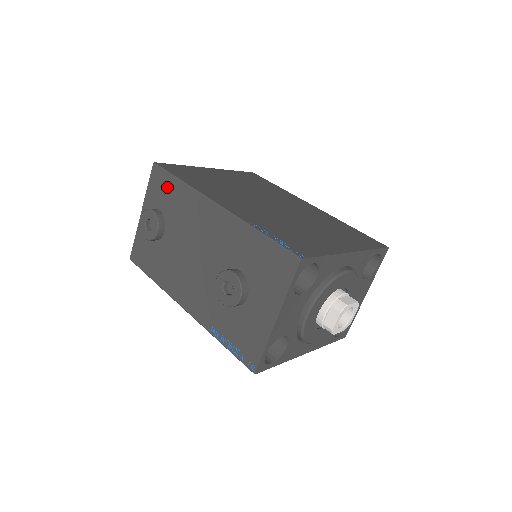
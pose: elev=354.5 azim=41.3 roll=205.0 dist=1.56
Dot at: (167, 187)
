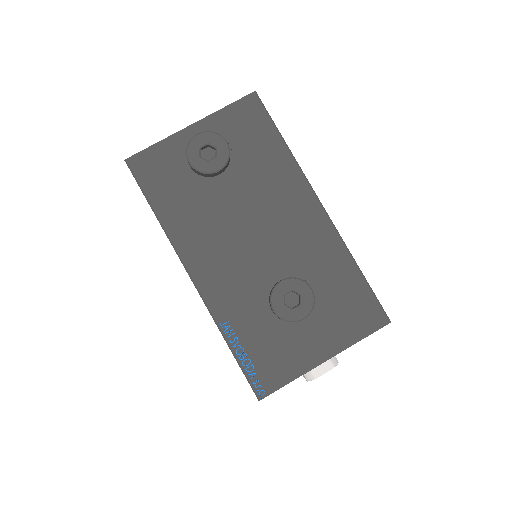
Dot at: (260, 133)
